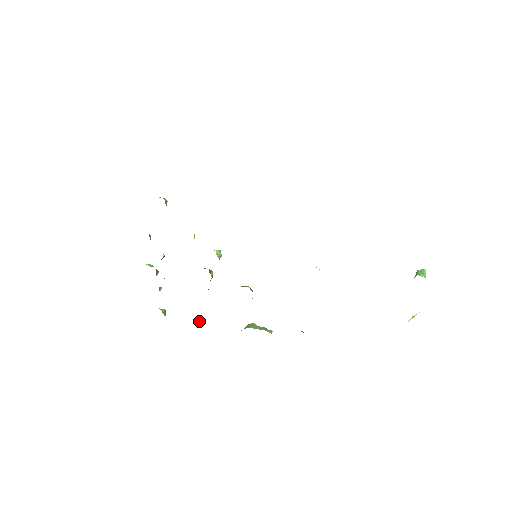
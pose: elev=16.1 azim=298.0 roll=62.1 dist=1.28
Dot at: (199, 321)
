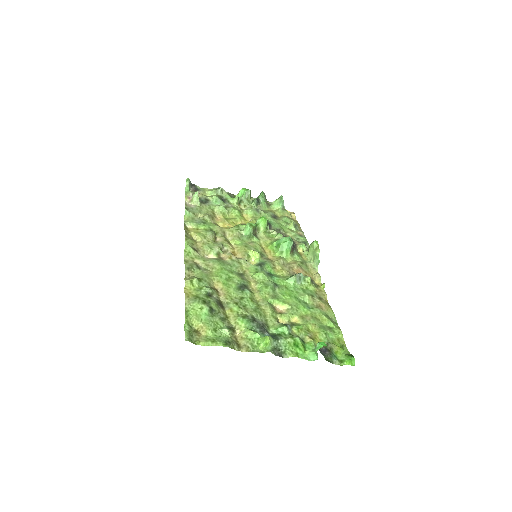
Dot at: (290, 228)
